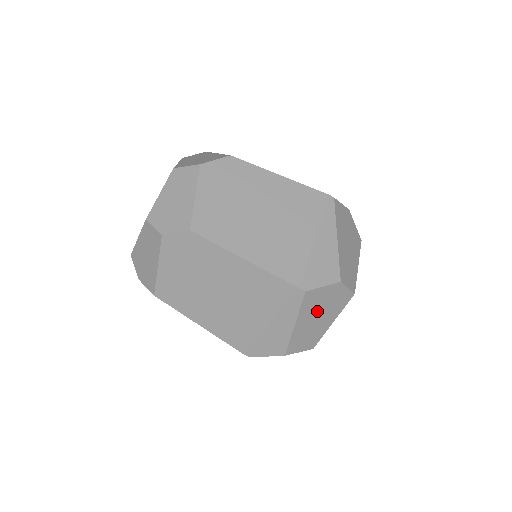
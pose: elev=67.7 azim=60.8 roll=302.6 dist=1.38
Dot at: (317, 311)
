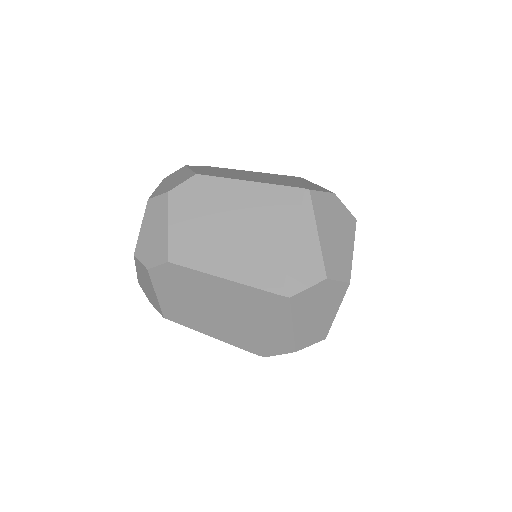
Dot at: (313, 309)
